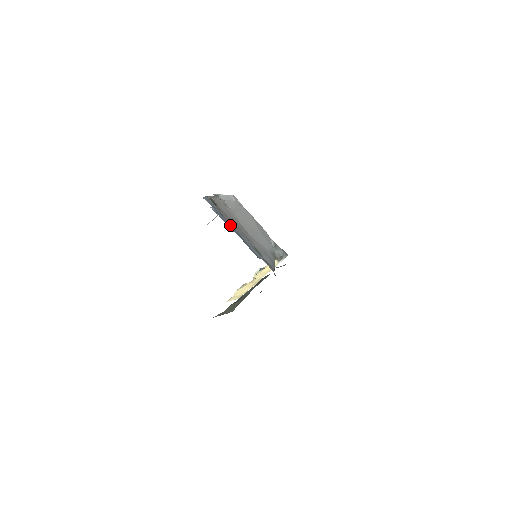
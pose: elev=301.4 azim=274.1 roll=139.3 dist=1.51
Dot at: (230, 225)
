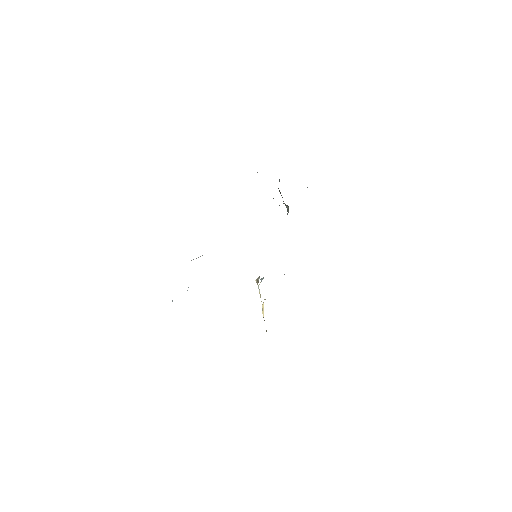
Dot at: occluded
